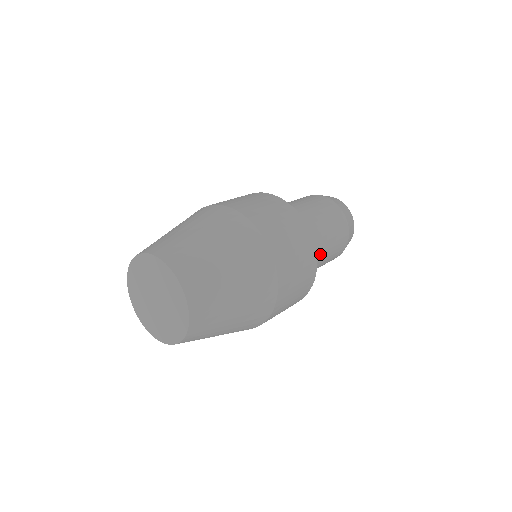
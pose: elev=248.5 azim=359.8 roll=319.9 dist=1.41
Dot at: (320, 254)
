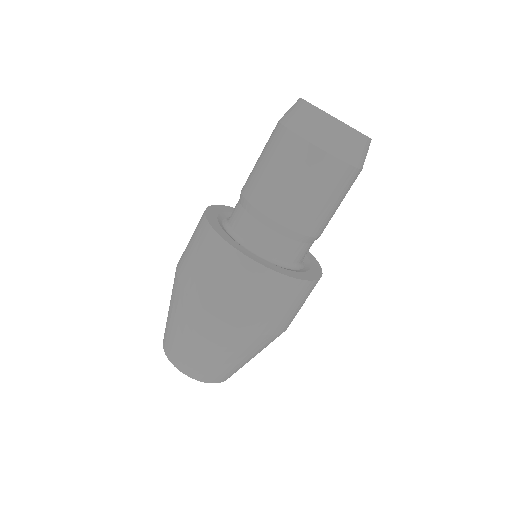
Dot at: (311, 227)
